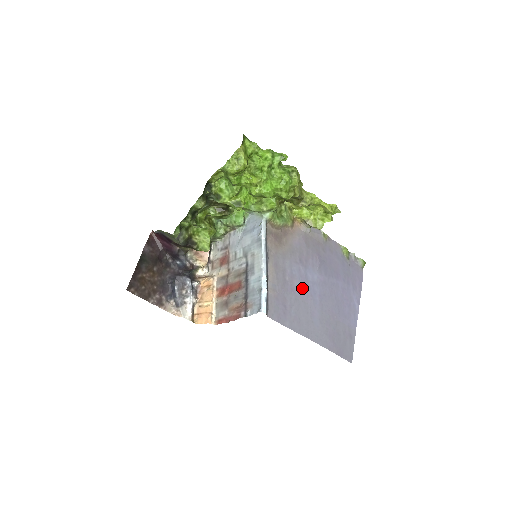
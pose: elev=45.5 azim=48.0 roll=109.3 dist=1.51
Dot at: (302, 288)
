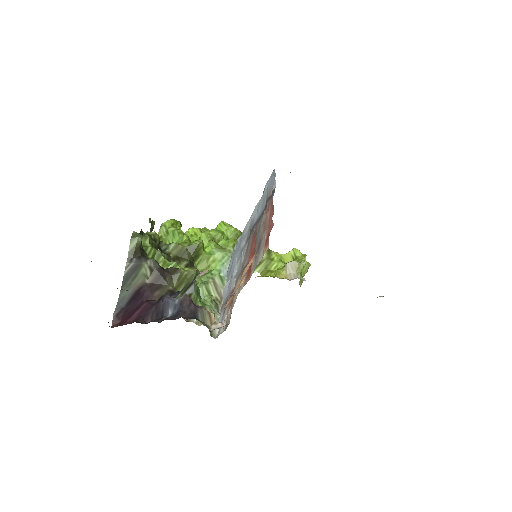
Dot at: occluded
